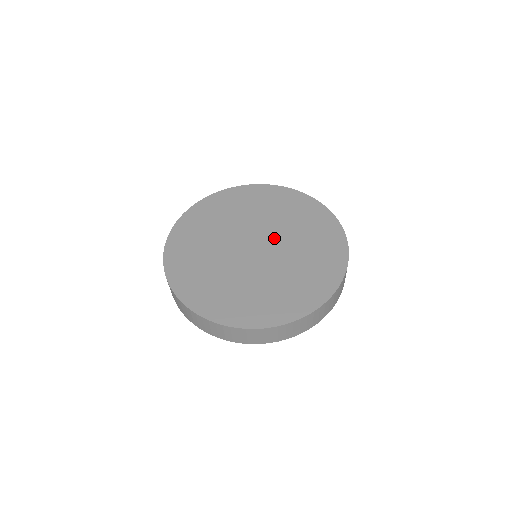
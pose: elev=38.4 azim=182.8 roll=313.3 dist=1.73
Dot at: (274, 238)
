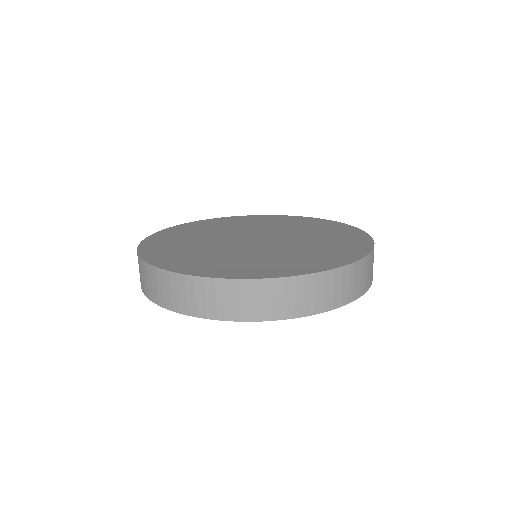
Dot at: (260, 232)
